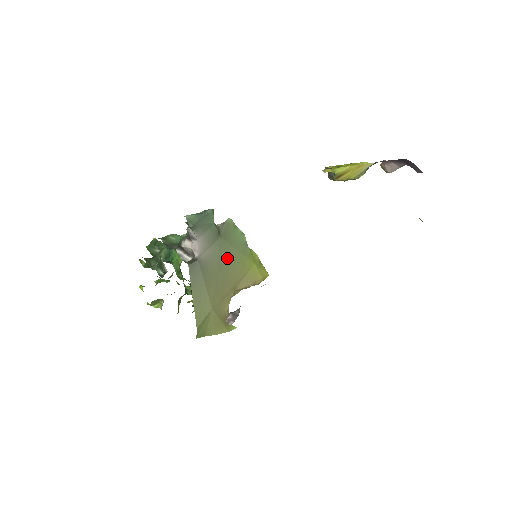
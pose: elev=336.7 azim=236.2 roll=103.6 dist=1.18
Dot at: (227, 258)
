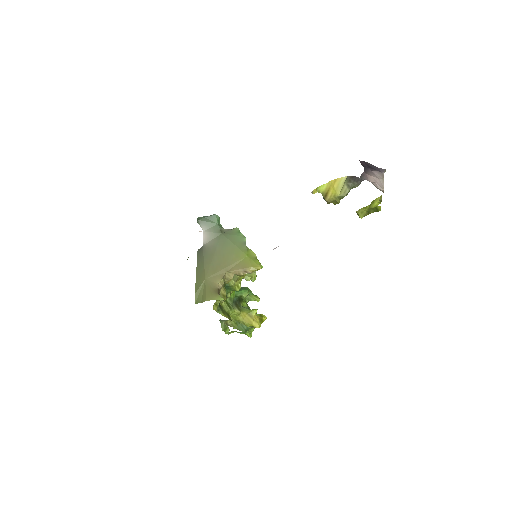
Dot at: (225, 248)
